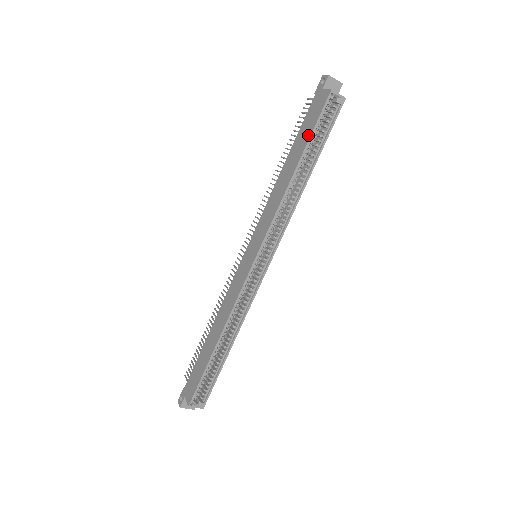
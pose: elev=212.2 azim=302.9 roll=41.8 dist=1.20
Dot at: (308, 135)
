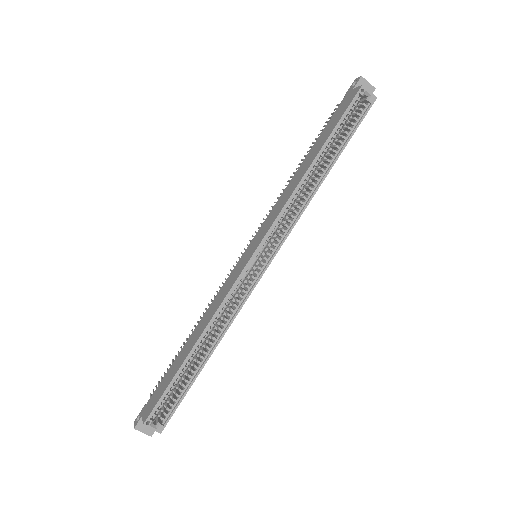
Dot at: (332, 129)
